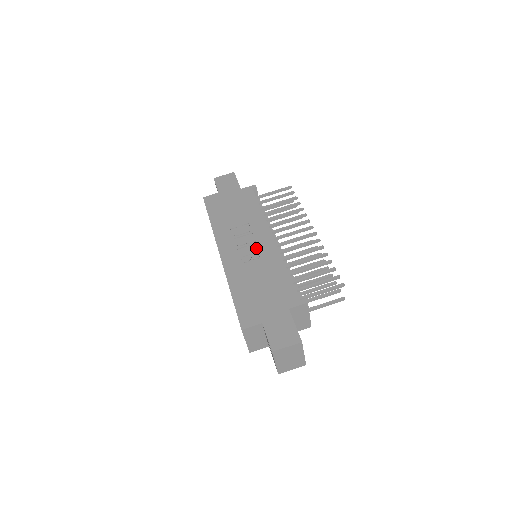
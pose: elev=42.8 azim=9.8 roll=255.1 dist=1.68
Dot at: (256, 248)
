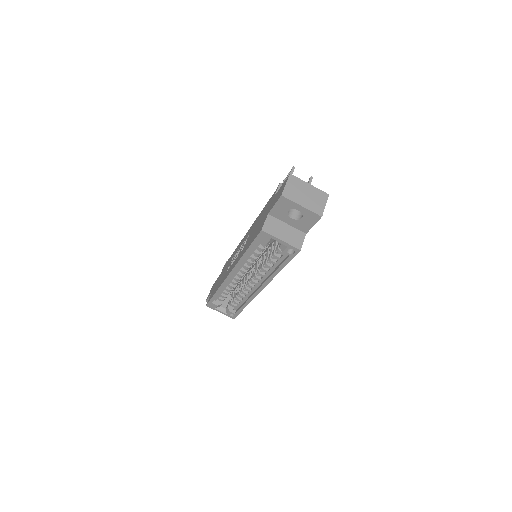
Dot at: occluded
